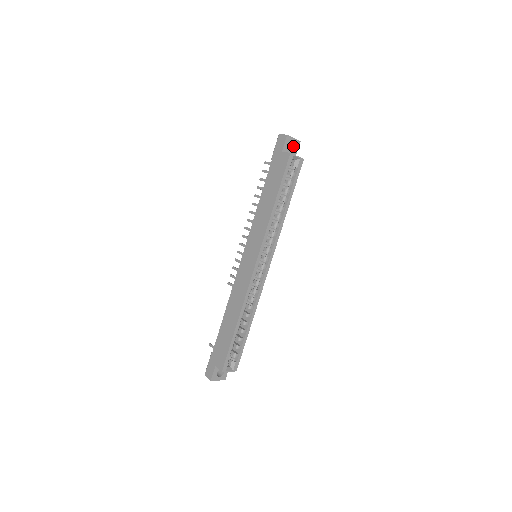
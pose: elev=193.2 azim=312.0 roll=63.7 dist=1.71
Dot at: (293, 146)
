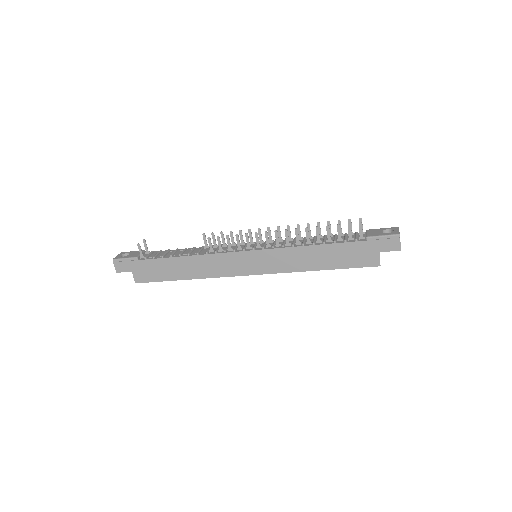
Dot at: occluded
